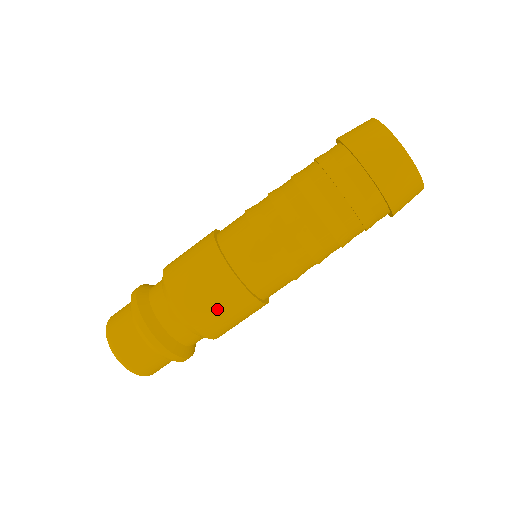
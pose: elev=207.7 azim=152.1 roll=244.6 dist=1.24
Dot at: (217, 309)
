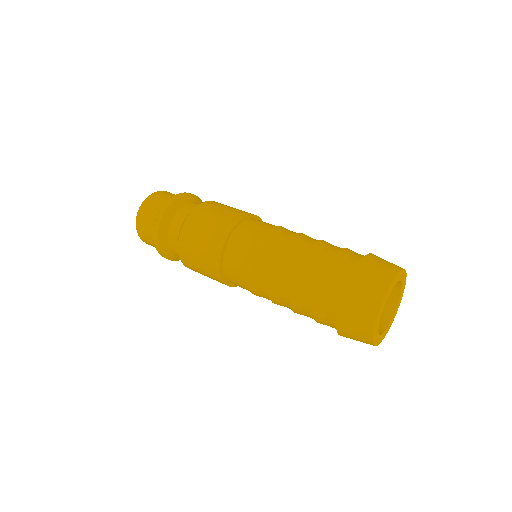
Dot at: occluded
